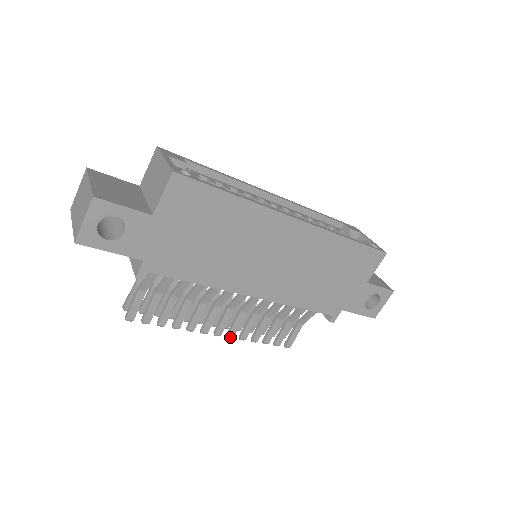
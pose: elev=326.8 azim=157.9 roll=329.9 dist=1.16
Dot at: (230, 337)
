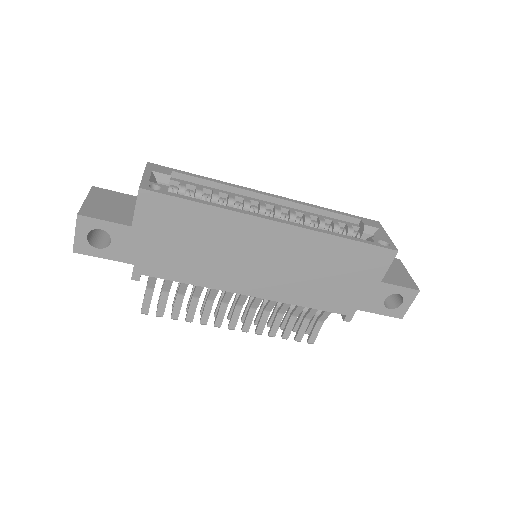
Dot at: (245, 331)
